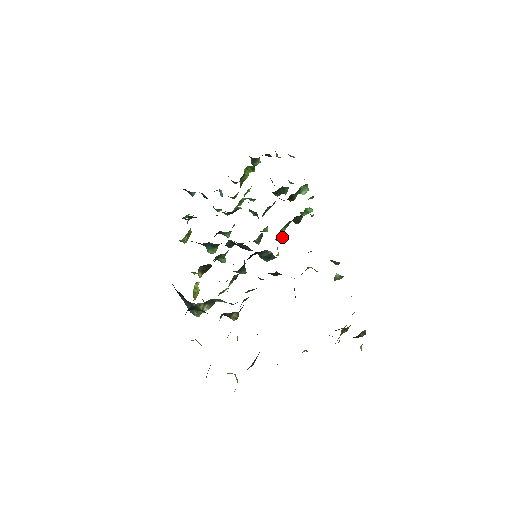
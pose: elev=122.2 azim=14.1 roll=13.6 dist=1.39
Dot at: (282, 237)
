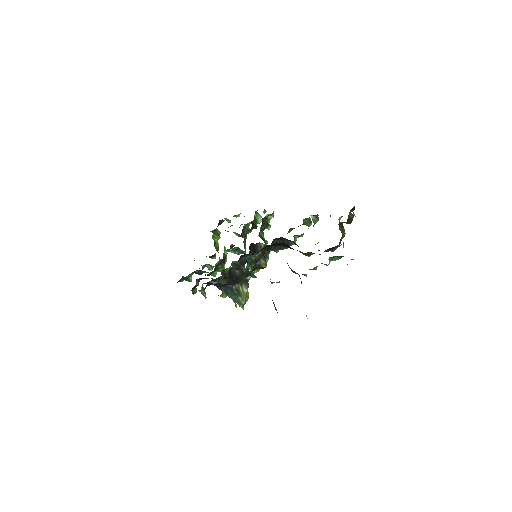
Dot at: (265, 240)
